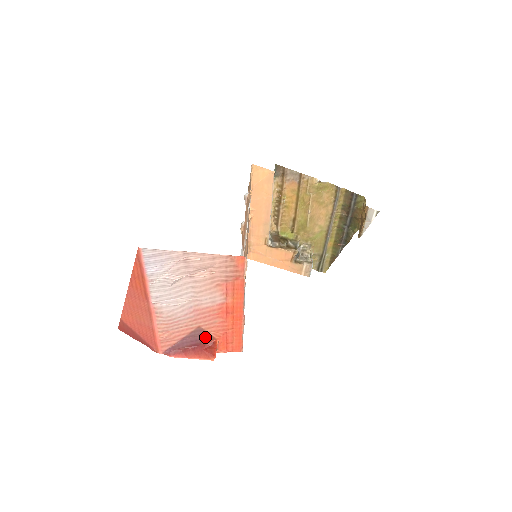
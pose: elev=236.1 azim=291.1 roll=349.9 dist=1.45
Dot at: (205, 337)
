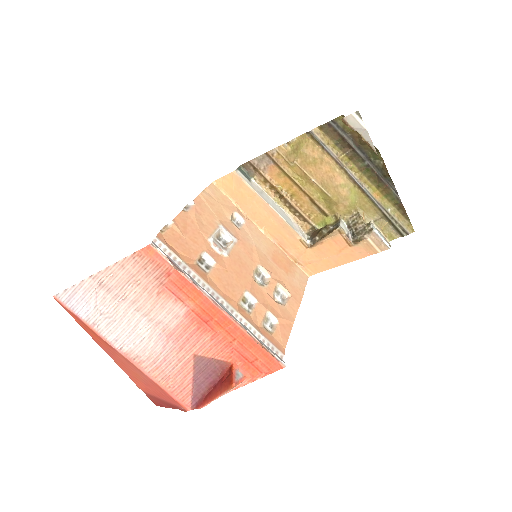
Dot at: (216, 366)
